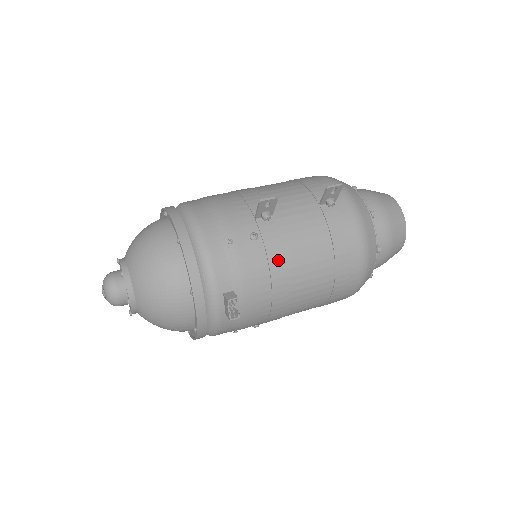
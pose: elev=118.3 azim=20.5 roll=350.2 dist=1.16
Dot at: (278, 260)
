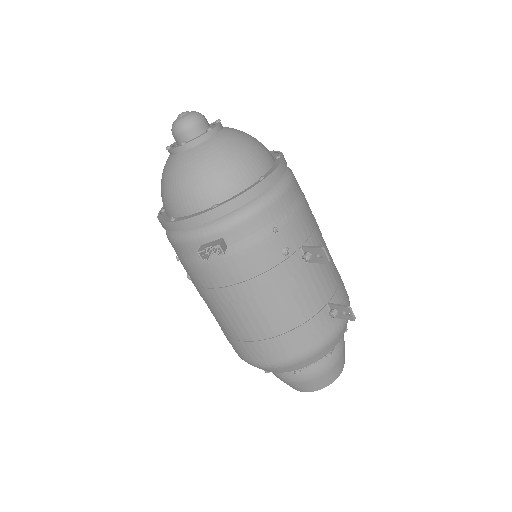
Dot at: (269, 281)
